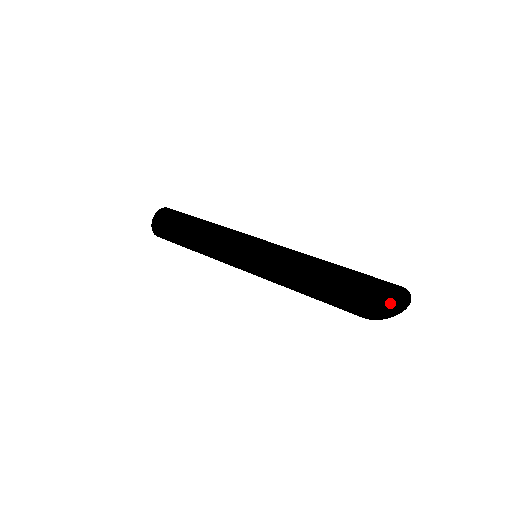
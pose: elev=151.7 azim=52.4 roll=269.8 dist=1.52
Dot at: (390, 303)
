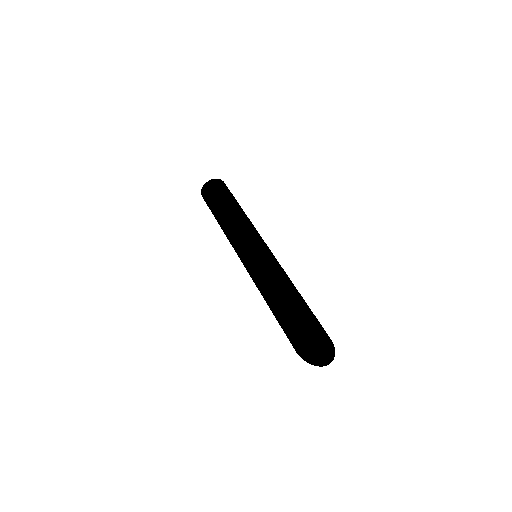
Dot at: (316, 353)
